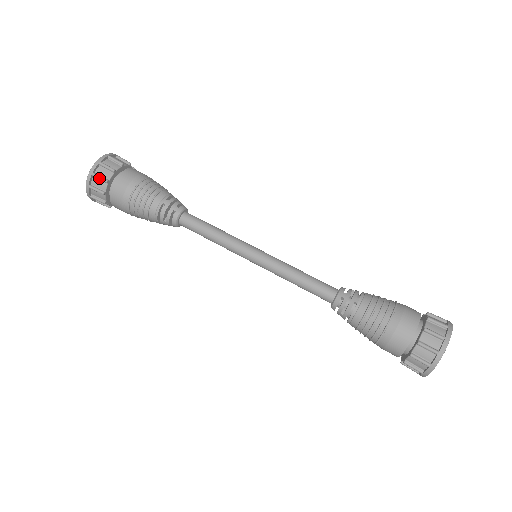
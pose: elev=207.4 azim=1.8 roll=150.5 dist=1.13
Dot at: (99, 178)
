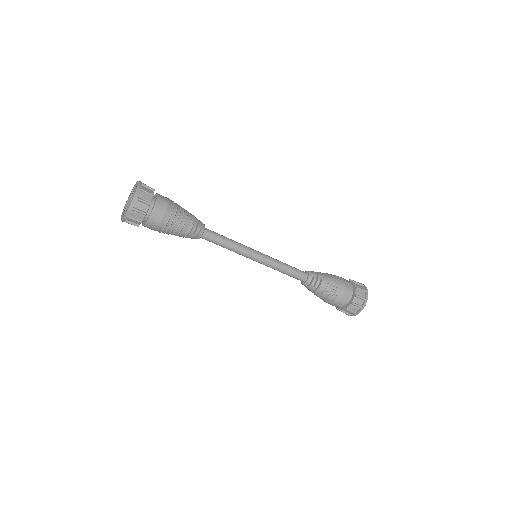
Dot at: (144, 201)
